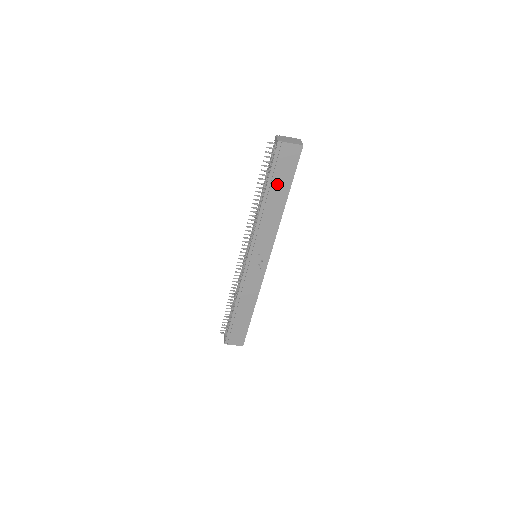
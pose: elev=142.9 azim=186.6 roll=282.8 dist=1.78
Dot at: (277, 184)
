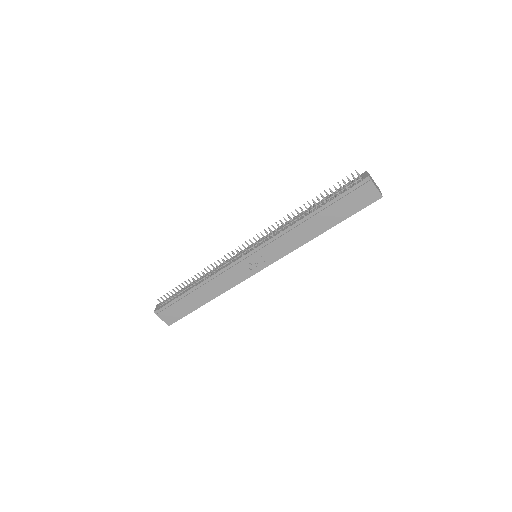
Dot at: (334, 210)
